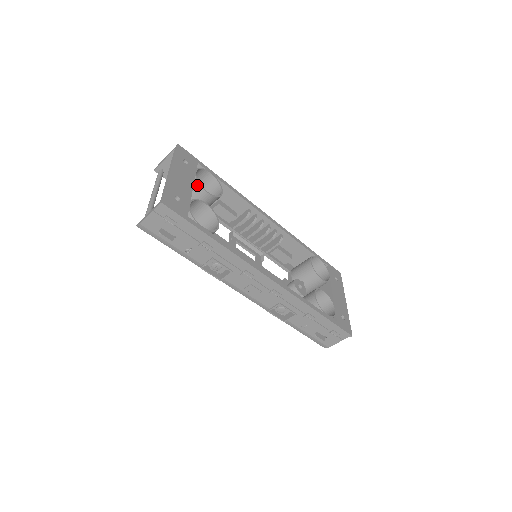
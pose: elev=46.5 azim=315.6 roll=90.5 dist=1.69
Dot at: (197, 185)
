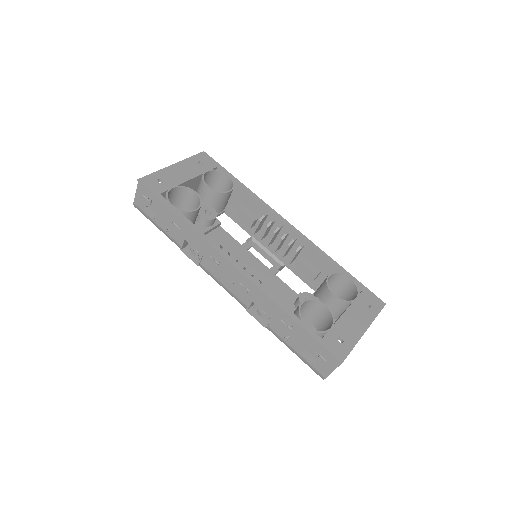
Dot at: (201, 180)
